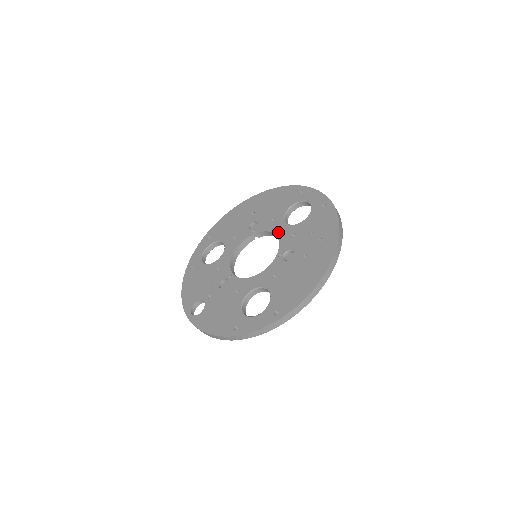
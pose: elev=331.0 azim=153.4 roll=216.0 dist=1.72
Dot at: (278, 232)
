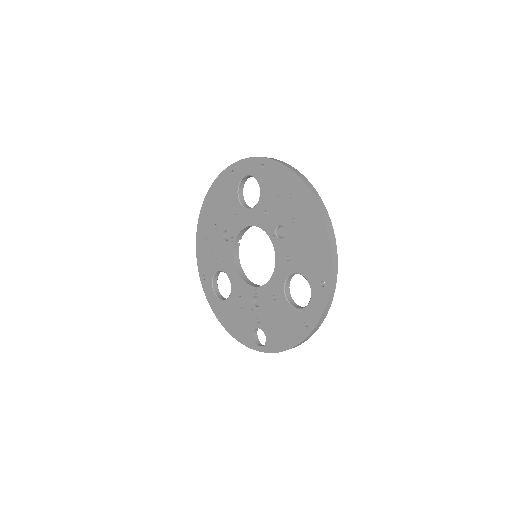
Dot at: (251, 222)
